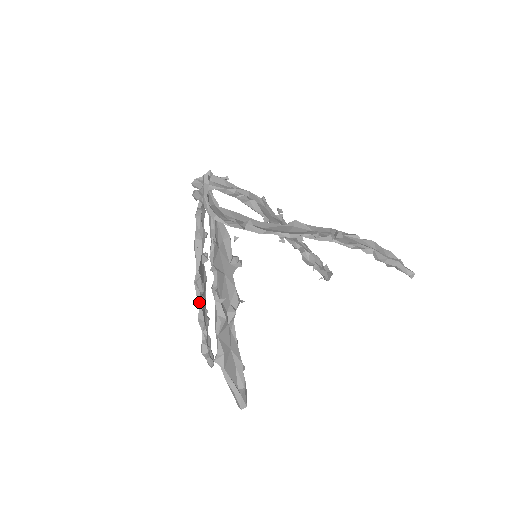
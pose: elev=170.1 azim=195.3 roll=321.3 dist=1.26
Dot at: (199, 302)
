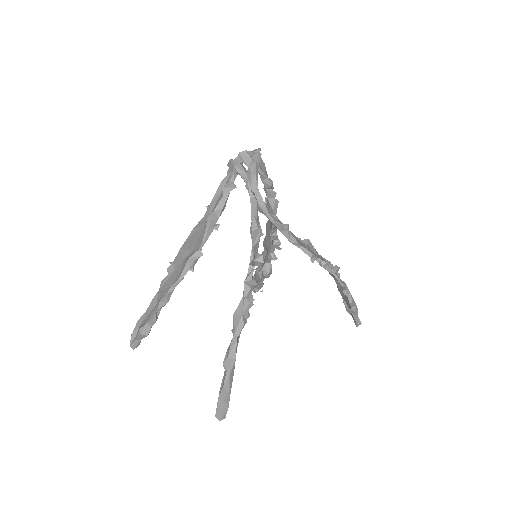
Dot at: (180, 280)
